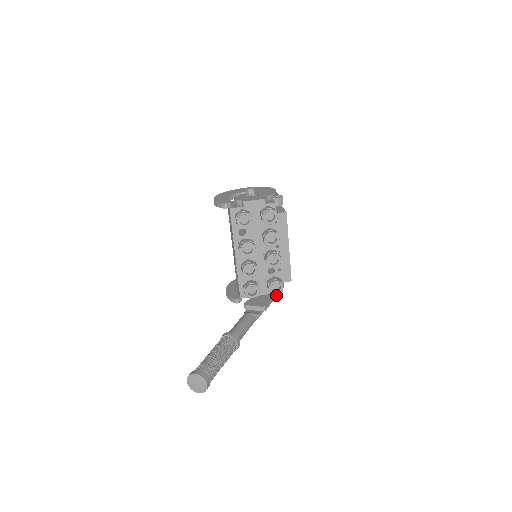
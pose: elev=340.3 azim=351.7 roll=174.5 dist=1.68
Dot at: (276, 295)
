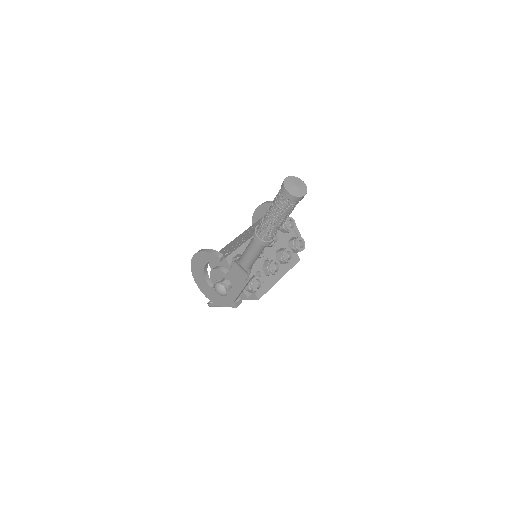
Dot at: (239, 294)
